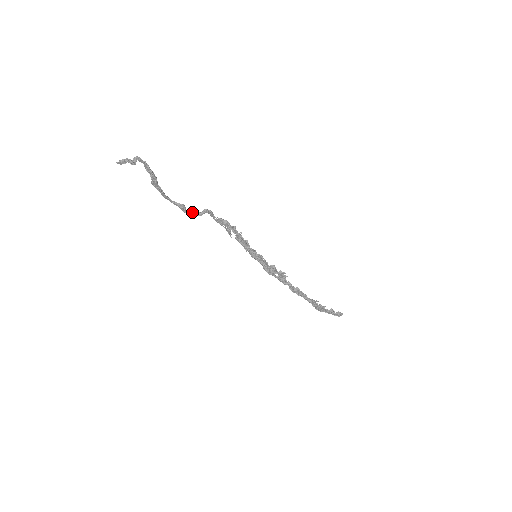
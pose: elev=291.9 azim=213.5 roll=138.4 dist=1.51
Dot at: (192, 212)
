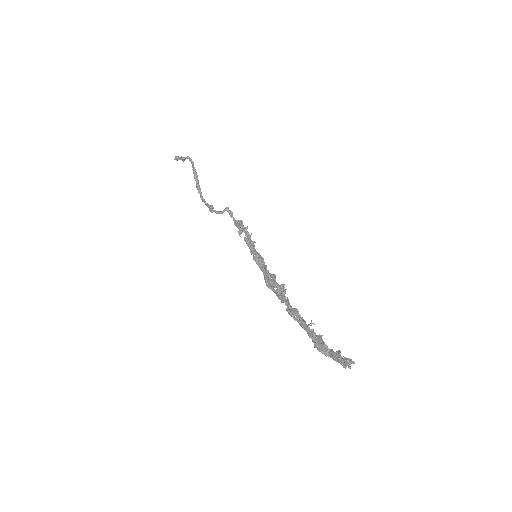
Dot at: (216, 211)
